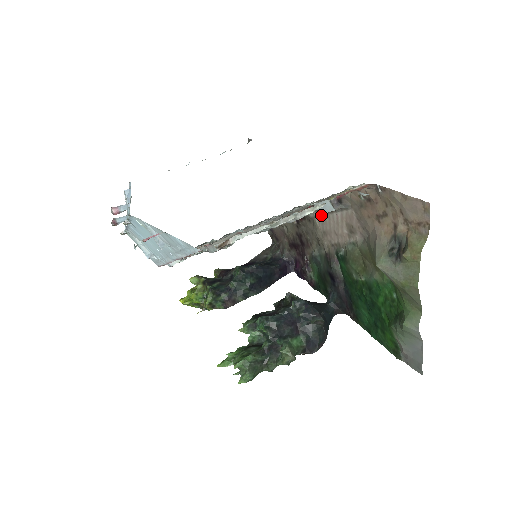
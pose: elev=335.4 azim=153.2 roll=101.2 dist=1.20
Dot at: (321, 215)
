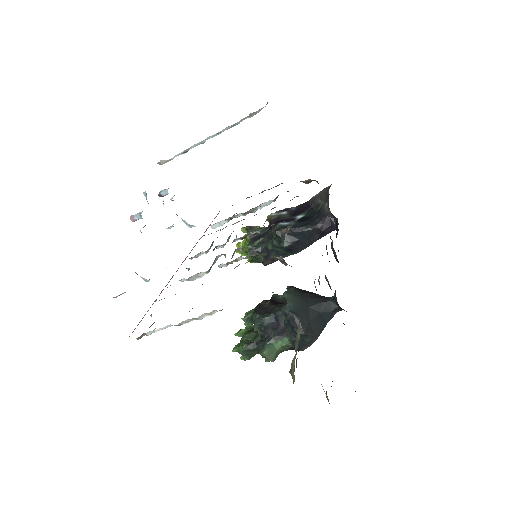
Dot at: occluded
